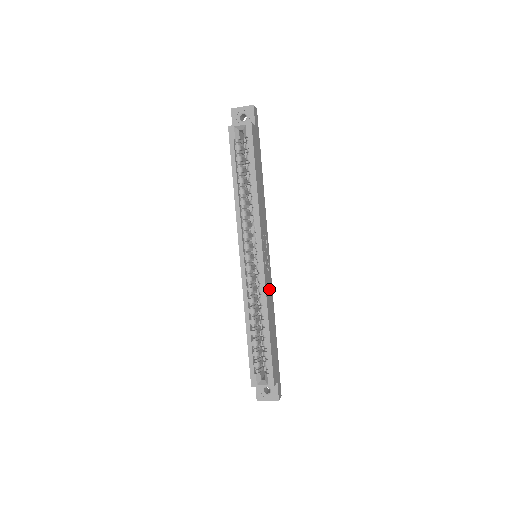
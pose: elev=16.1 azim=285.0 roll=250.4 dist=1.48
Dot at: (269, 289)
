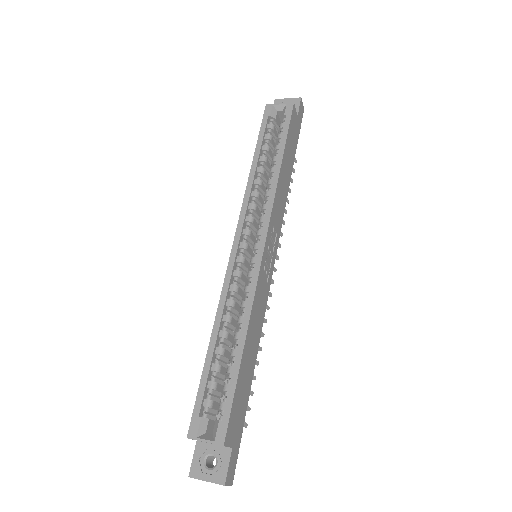
Dot at: (261, 299)
